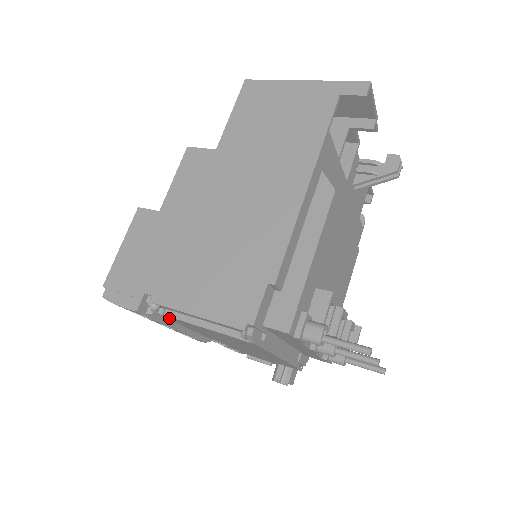
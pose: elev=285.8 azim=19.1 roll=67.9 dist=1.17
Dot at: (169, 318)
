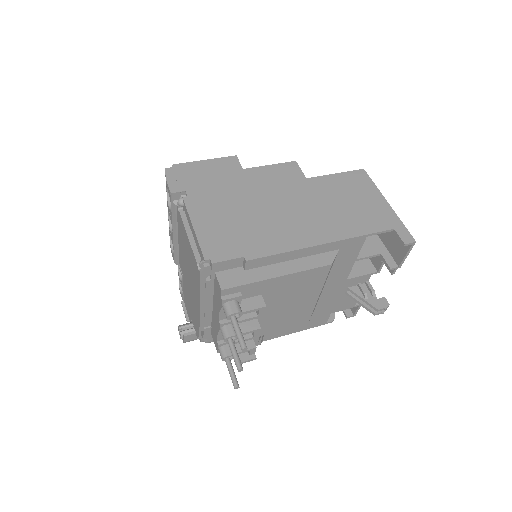
Dot at: (179, 218)
